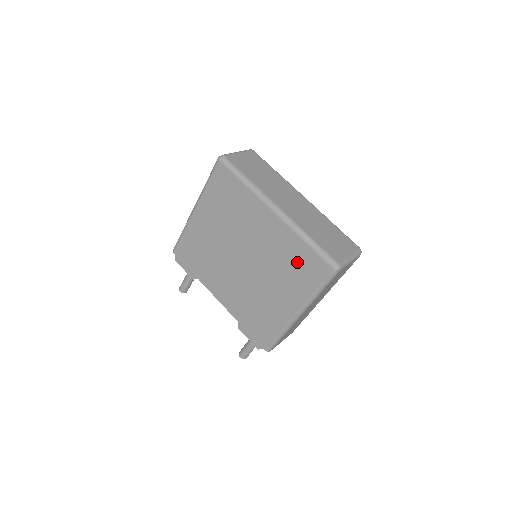
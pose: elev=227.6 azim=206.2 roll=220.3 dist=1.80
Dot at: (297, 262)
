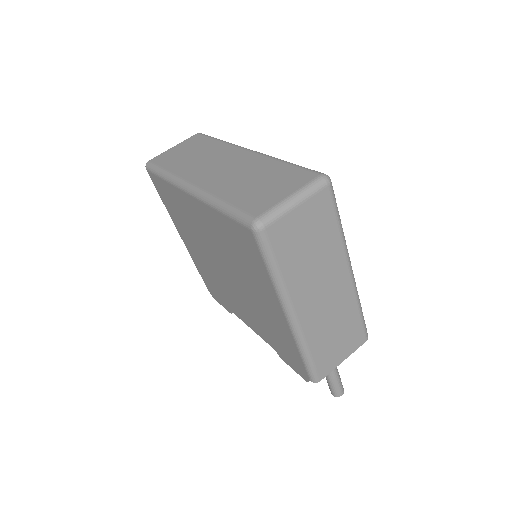
Dot at: (236, 244)
